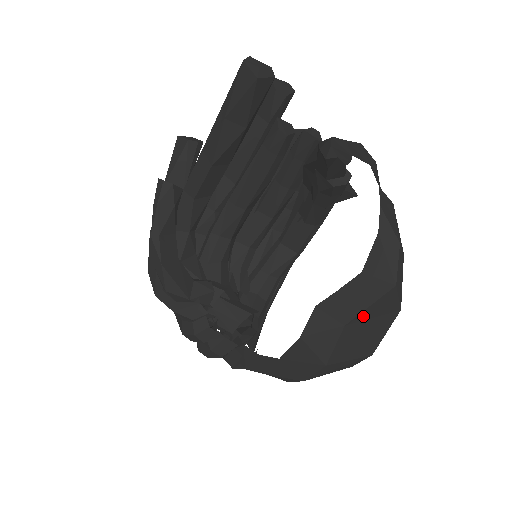
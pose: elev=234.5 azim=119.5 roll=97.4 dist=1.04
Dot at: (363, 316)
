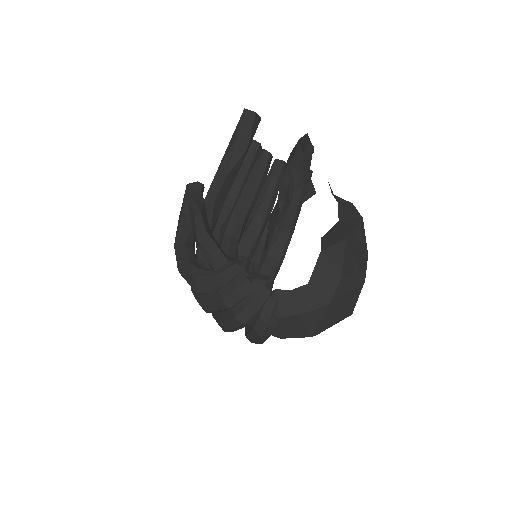
Dot at: (352, 238)
